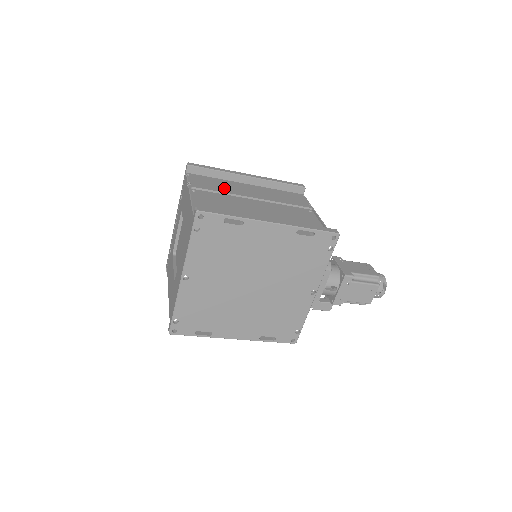
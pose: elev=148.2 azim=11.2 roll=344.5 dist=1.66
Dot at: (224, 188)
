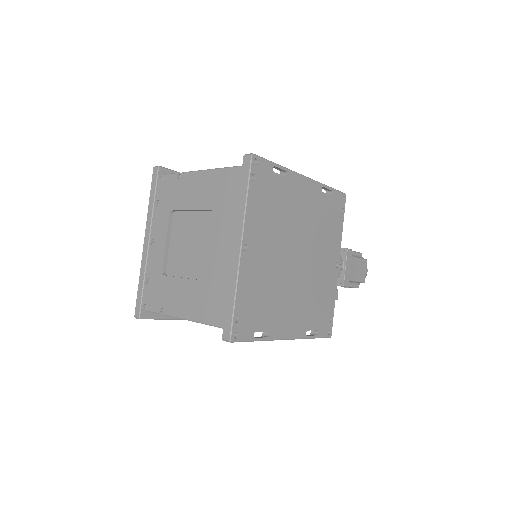
Dot at: occluded
